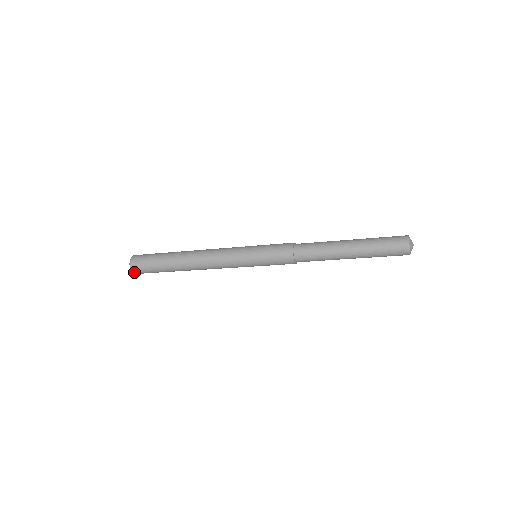
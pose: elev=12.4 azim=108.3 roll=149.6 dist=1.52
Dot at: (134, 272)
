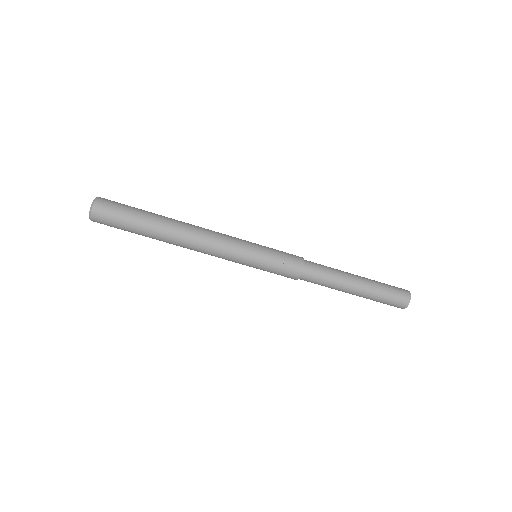
Dot at: (95, 207)
